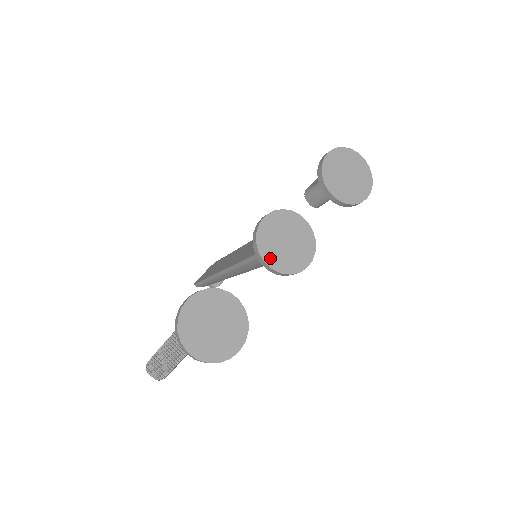
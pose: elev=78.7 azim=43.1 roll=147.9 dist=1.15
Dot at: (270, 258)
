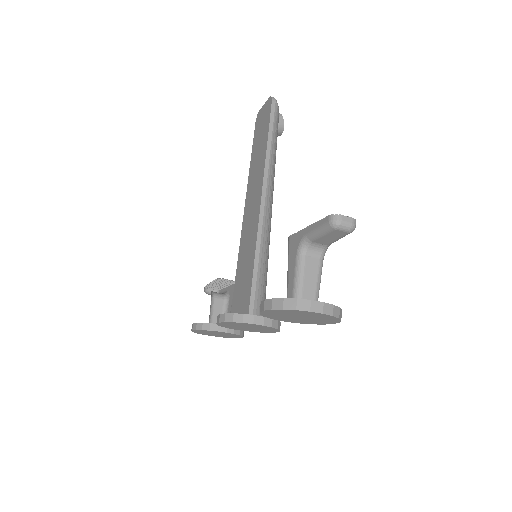
Dot at: (238, 329)
